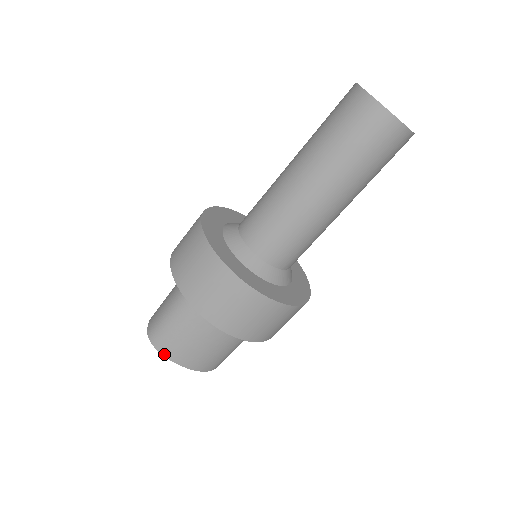
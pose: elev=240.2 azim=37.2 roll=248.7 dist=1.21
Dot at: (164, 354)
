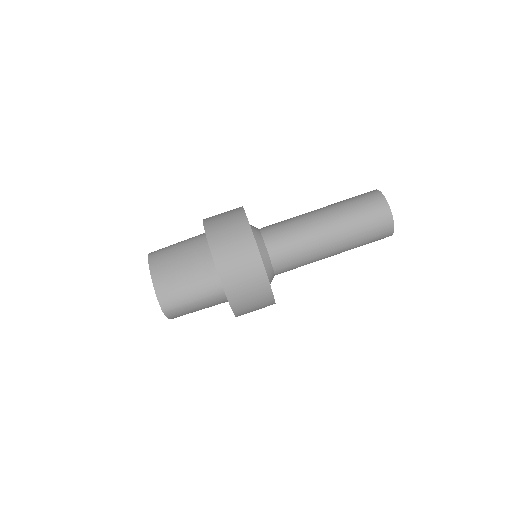
Dot at: (150, 260)
